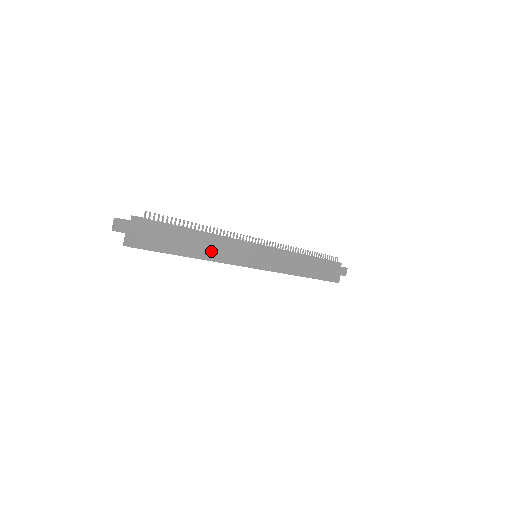
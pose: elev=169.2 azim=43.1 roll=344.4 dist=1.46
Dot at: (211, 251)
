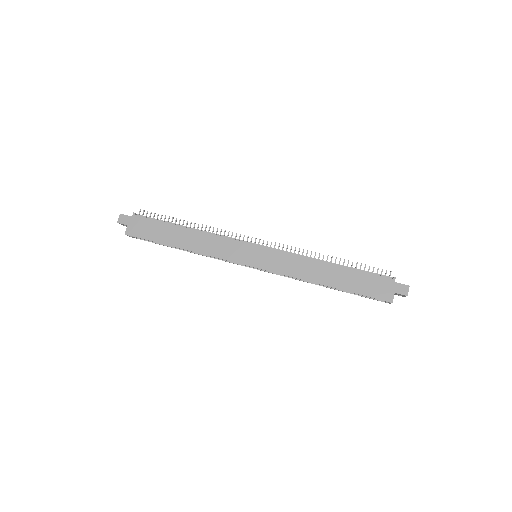
Dot at: (196, 244)
